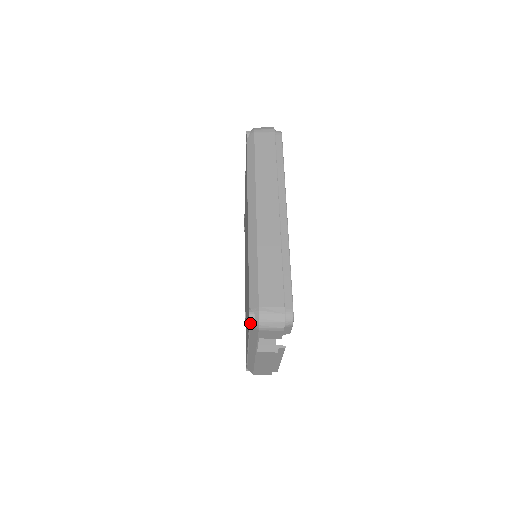
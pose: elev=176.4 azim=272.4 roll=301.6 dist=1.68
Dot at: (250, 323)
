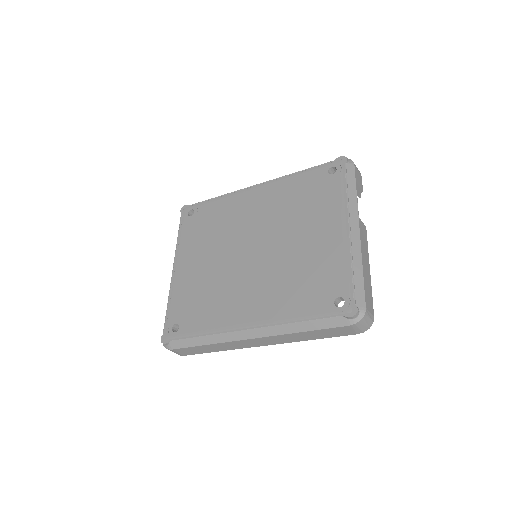
Dot at: (347, 159)
